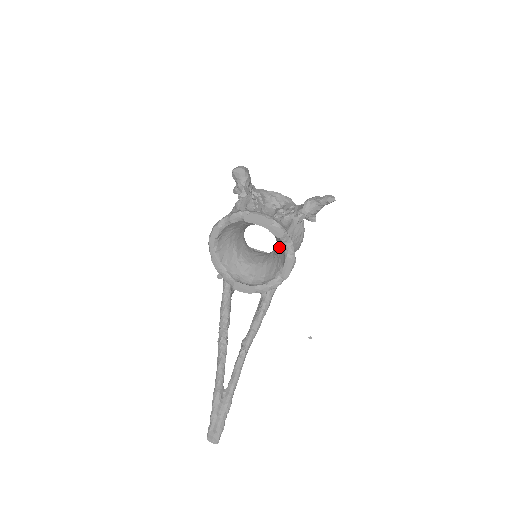
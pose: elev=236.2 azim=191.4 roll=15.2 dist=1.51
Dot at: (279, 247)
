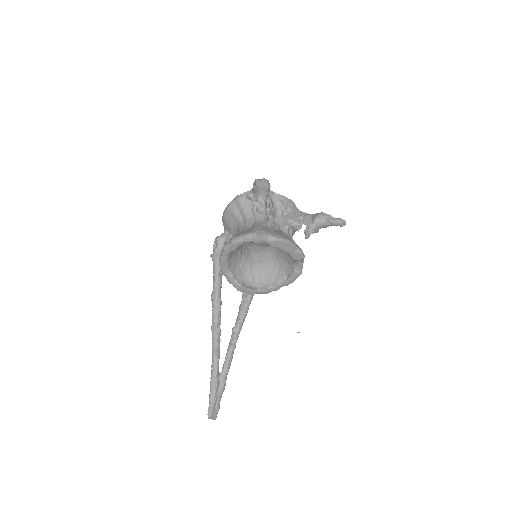
Dot at: (285, 257)
